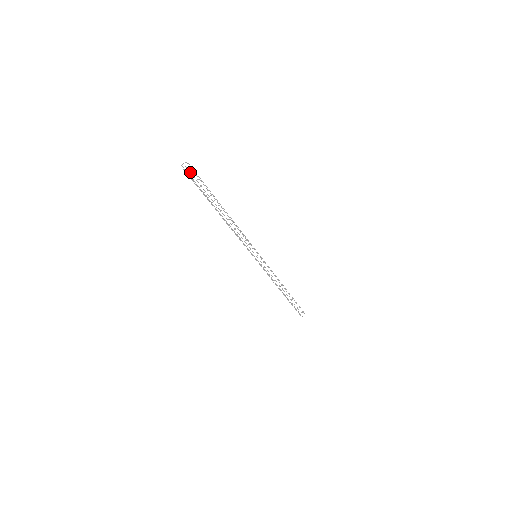
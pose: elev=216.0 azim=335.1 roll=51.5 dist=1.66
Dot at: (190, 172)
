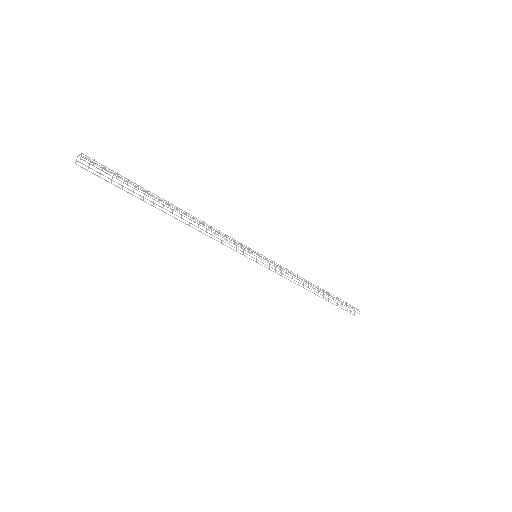
Dot at: occluded
